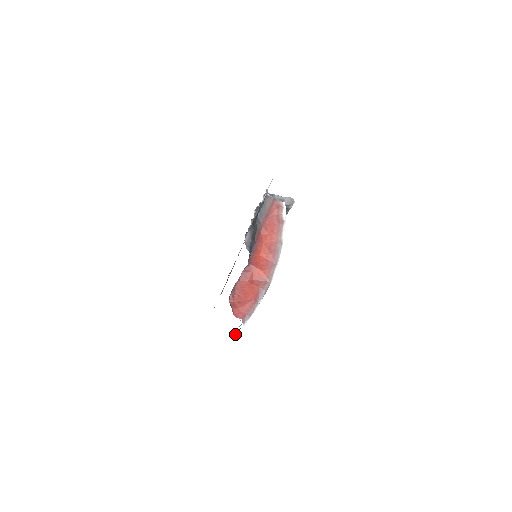
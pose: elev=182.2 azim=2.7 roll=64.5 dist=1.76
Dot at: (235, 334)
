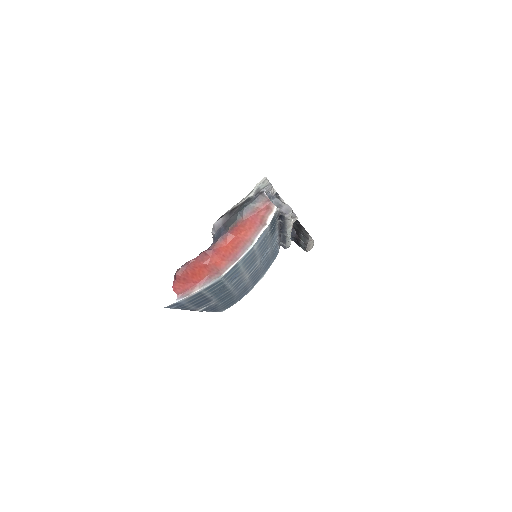
Dot at: (170, 307)
